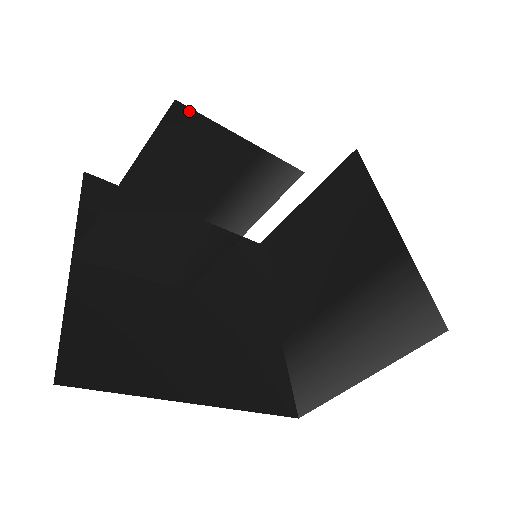
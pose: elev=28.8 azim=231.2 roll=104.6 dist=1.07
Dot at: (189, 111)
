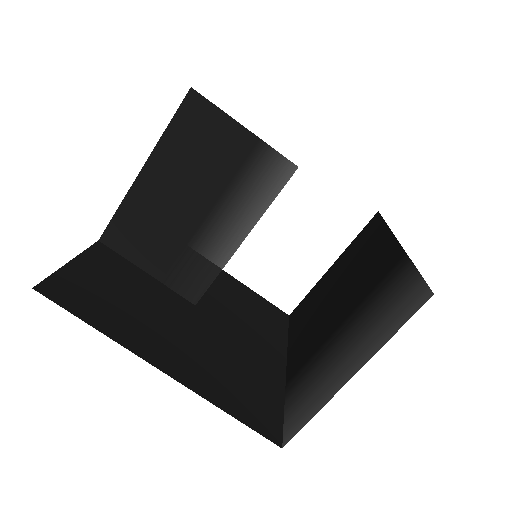
Dot at: (201, 98)
